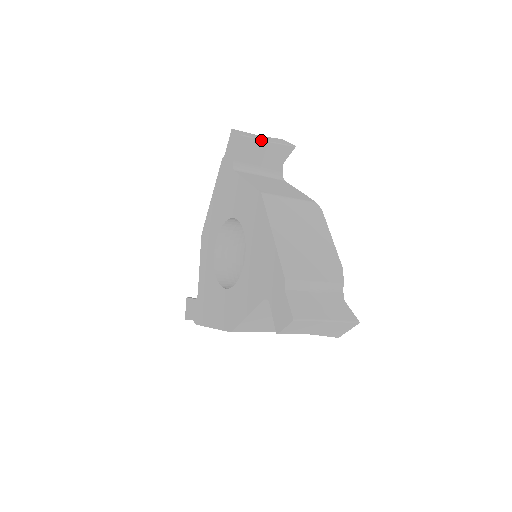
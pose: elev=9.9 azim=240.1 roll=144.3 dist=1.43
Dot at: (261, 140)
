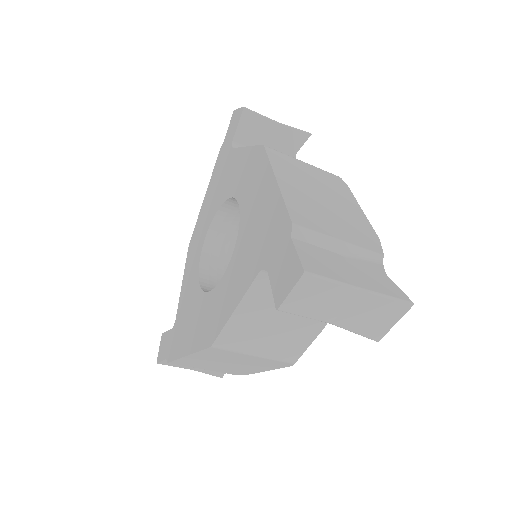
Dot at: (269, 118)
